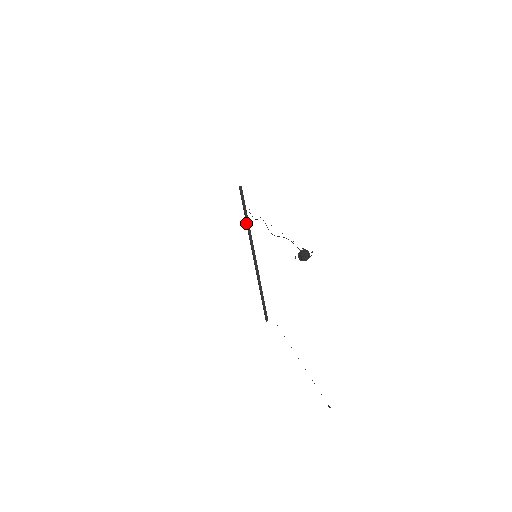
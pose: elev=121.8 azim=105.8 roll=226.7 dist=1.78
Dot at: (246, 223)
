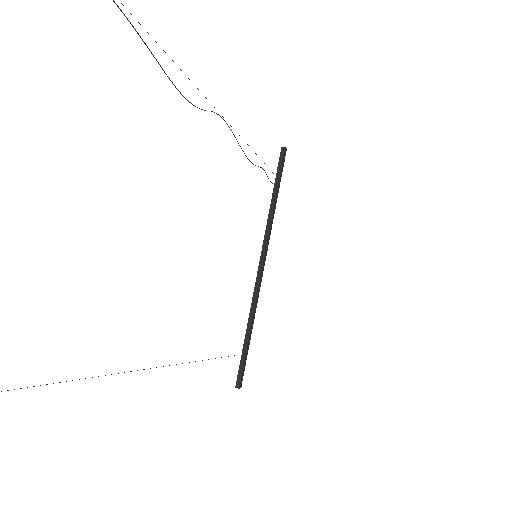
Dot at: (270, 206)
